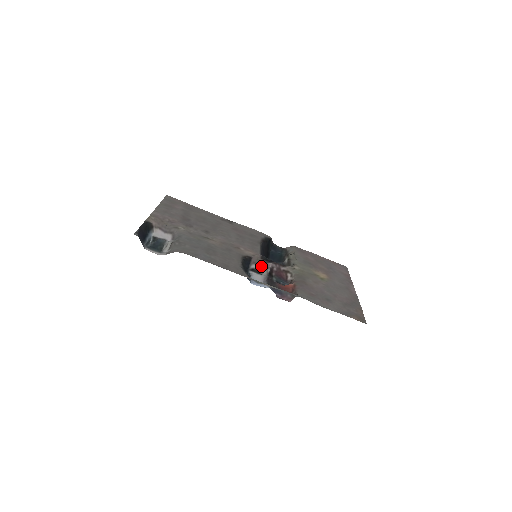
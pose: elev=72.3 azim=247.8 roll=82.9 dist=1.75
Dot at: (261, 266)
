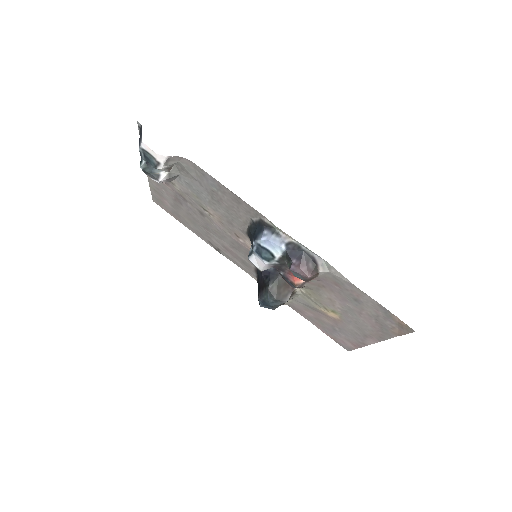
Dot at: occluded
